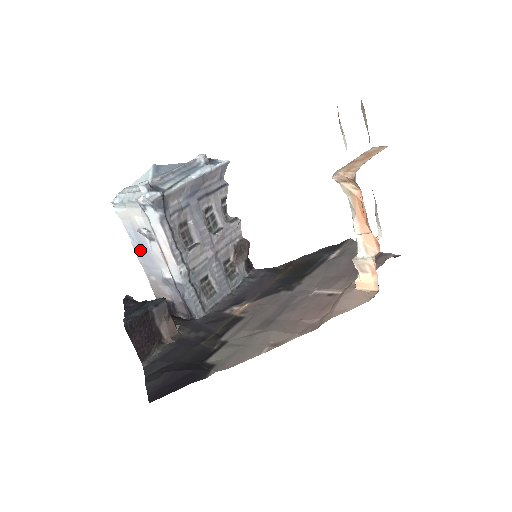
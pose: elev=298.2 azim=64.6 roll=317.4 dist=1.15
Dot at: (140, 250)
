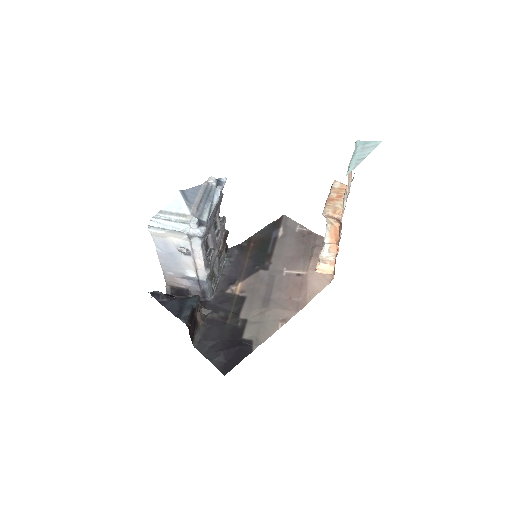
Dot at: (165, 256)
